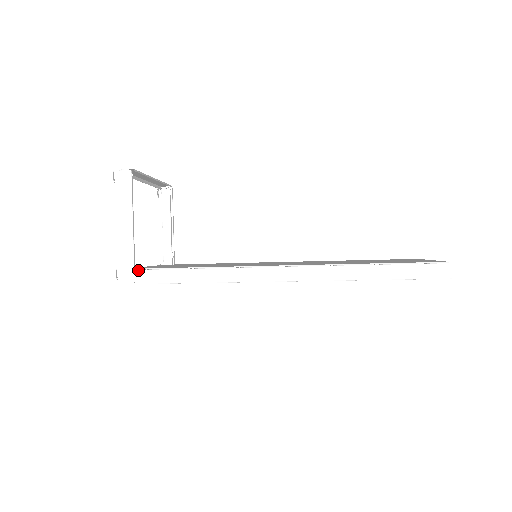
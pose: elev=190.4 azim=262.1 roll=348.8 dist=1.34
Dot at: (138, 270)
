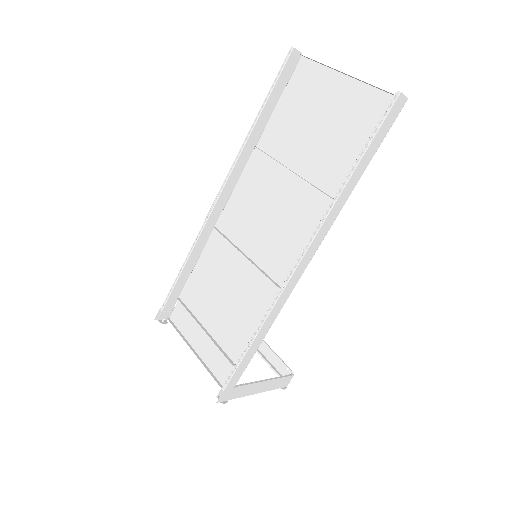
Dot at: (172, 305)
